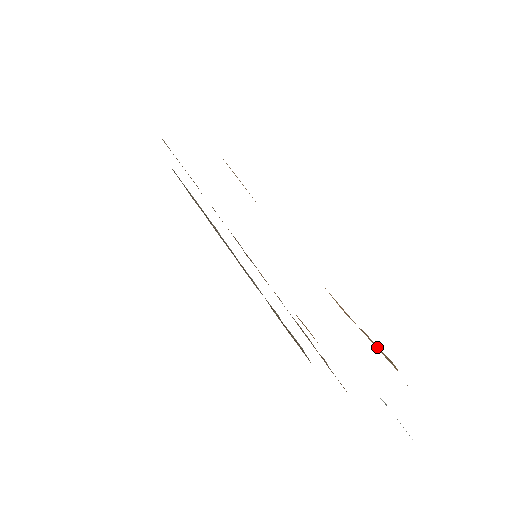
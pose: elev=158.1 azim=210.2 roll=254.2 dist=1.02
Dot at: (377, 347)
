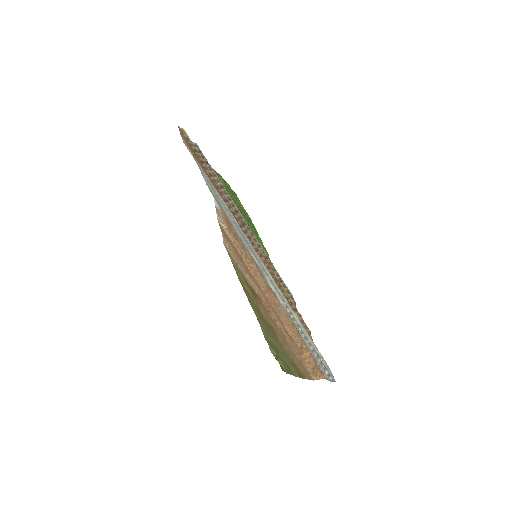
Dot at: (308, 363)
